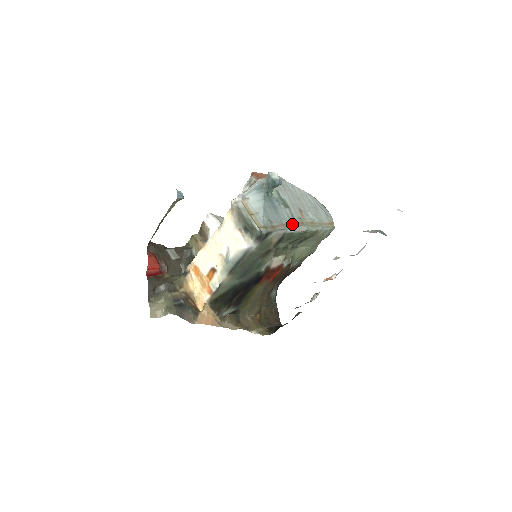
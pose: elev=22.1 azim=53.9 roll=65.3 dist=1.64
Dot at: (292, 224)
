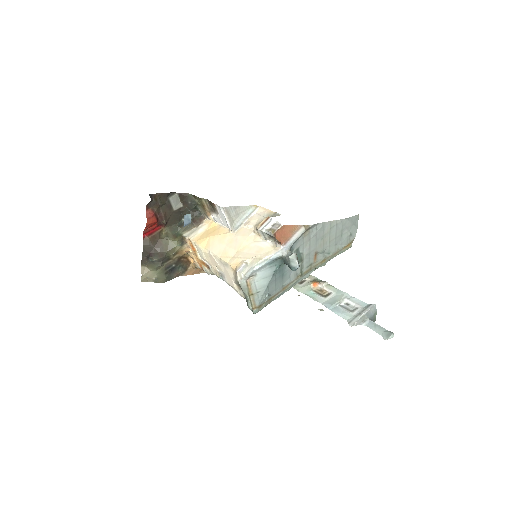
Dot at: (295, 280)
